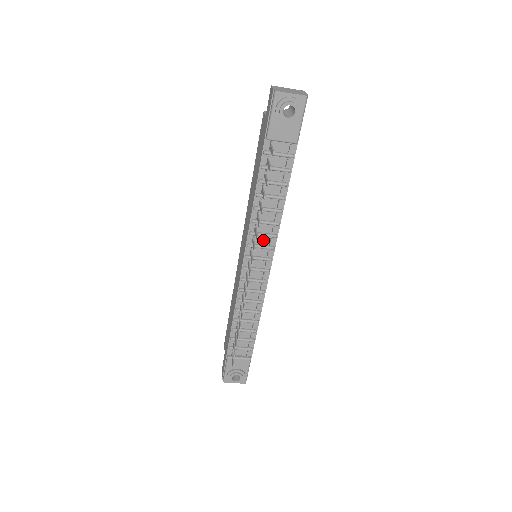
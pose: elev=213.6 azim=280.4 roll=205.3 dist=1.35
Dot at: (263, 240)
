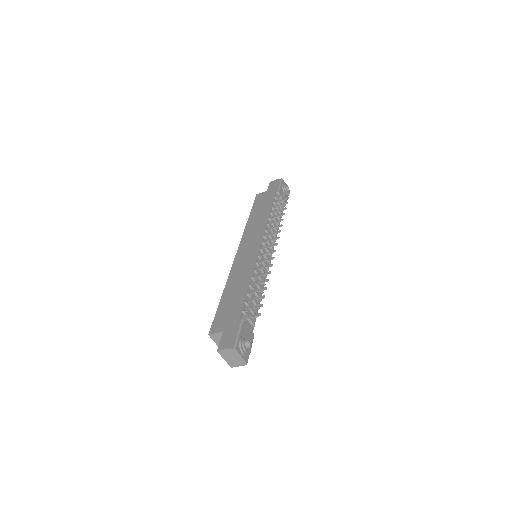
Dot at: occluded
